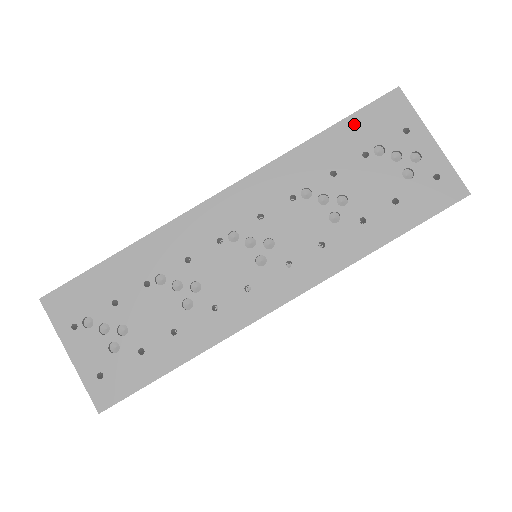
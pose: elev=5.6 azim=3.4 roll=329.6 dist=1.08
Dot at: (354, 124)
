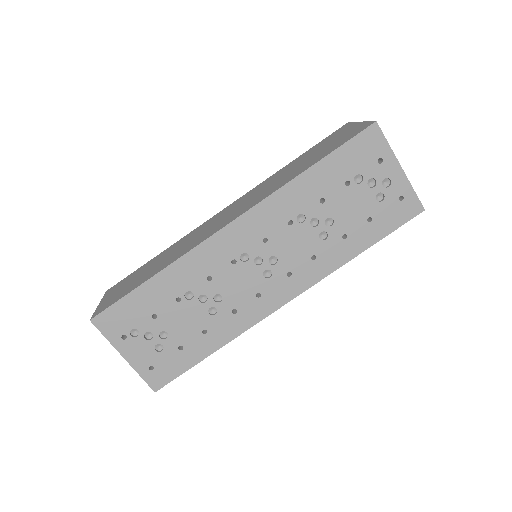
Dot at: (339, 157)
